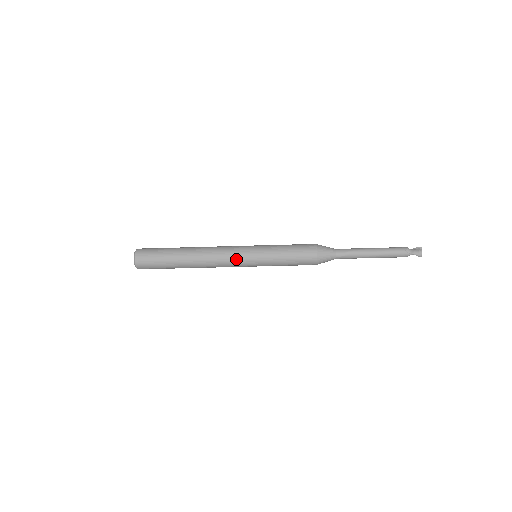
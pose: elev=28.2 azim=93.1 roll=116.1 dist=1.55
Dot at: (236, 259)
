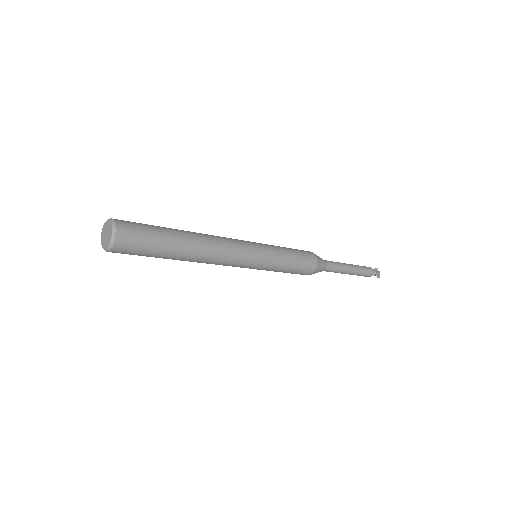
Dot at: (245, 256)
